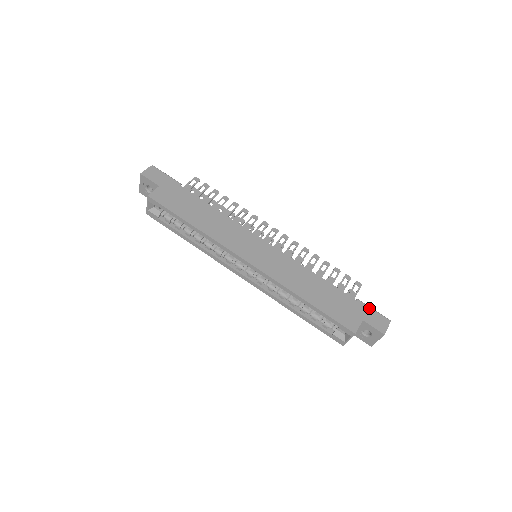
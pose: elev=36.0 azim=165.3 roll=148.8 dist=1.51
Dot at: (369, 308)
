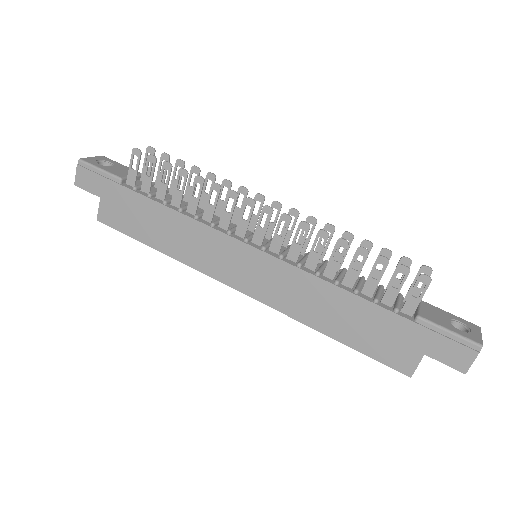
Dot at: (439, 331)
